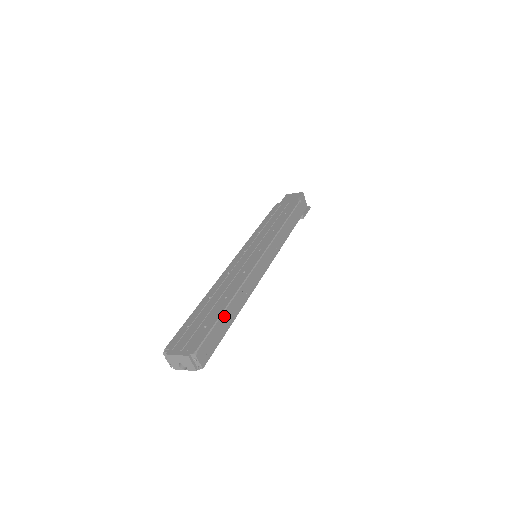
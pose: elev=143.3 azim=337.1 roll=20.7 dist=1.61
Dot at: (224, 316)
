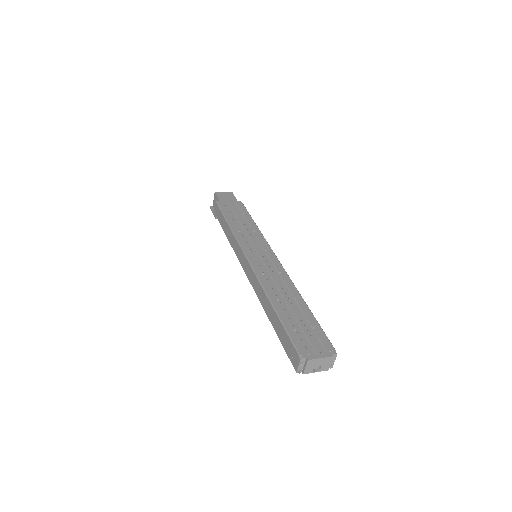
Dot at: occluded
